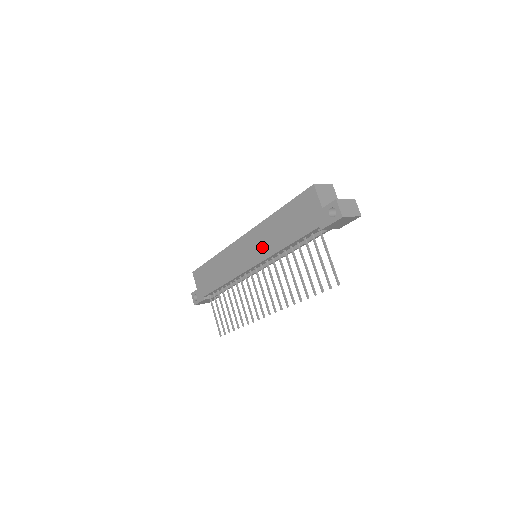
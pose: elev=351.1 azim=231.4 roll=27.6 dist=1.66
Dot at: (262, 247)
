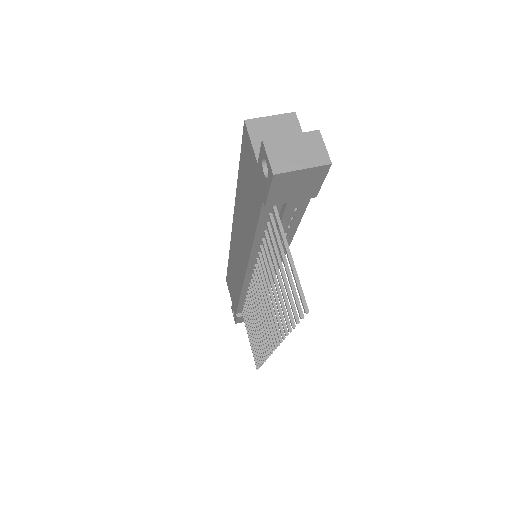
Dot at: (242, 243)
